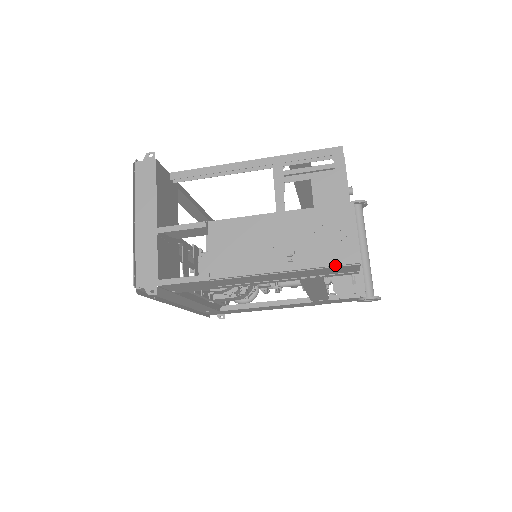
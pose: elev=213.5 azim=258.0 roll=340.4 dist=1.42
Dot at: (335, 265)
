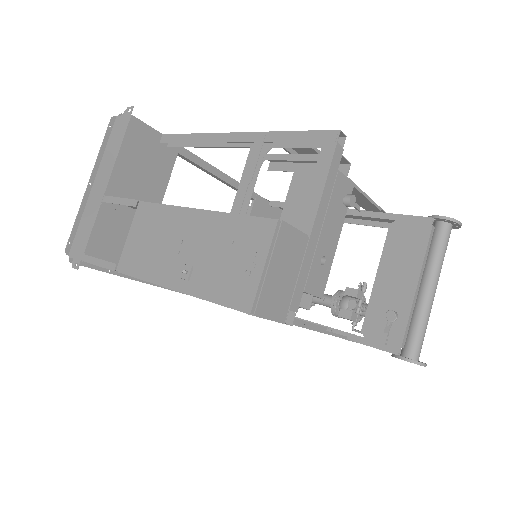
Dot at: (224, 304)
